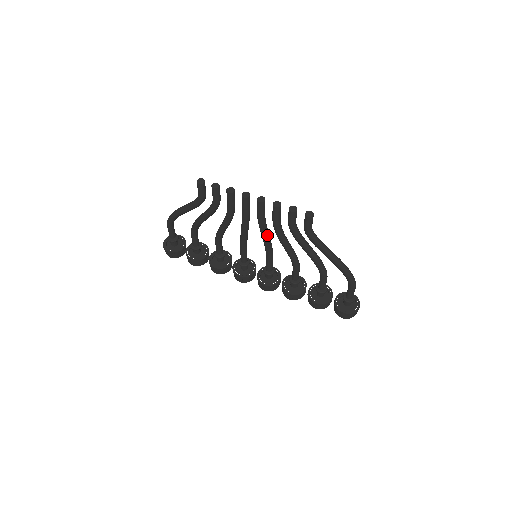
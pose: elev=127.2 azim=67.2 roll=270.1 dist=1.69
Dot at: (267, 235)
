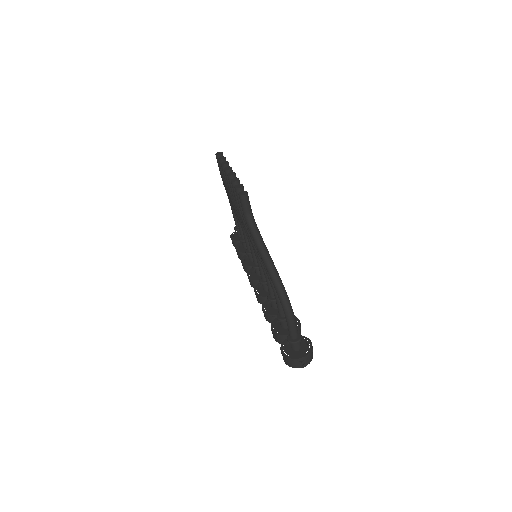
Dot at: occluded
